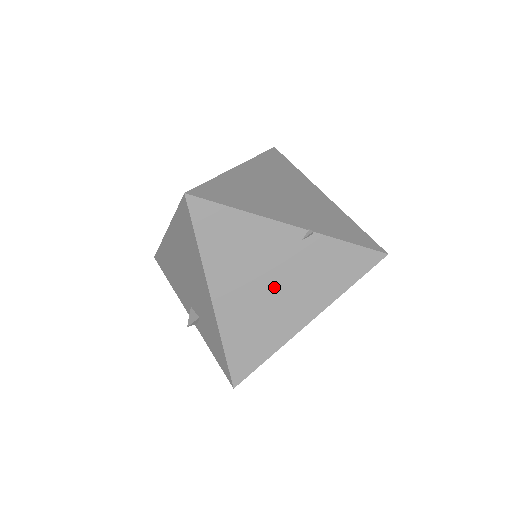
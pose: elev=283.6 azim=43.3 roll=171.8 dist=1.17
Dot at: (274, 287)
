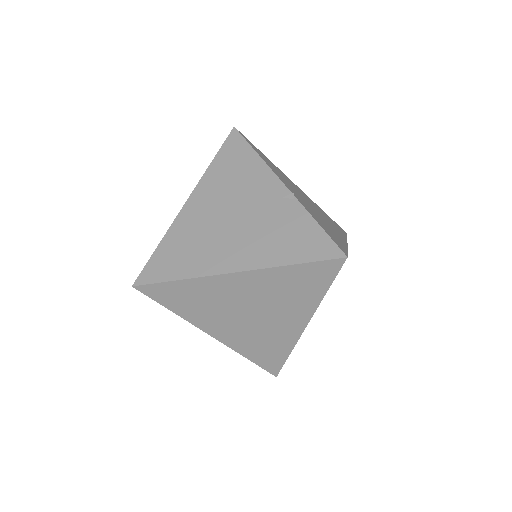
Dot at: (233, 221)
